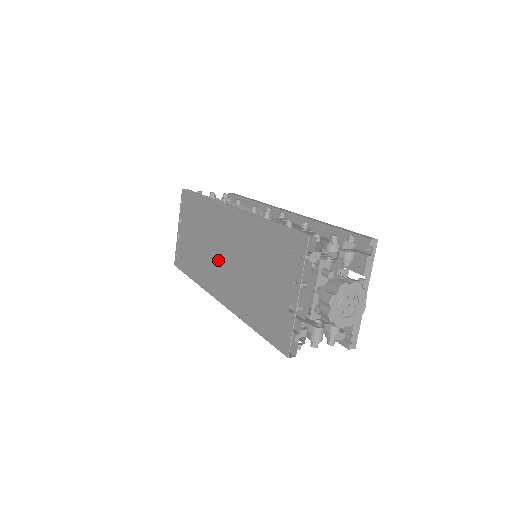
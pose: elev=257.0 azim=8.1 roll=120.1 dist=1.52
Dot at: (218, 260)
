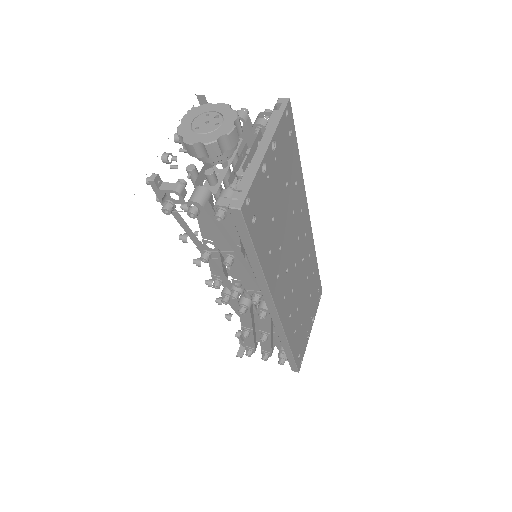
Dot at: occluded
